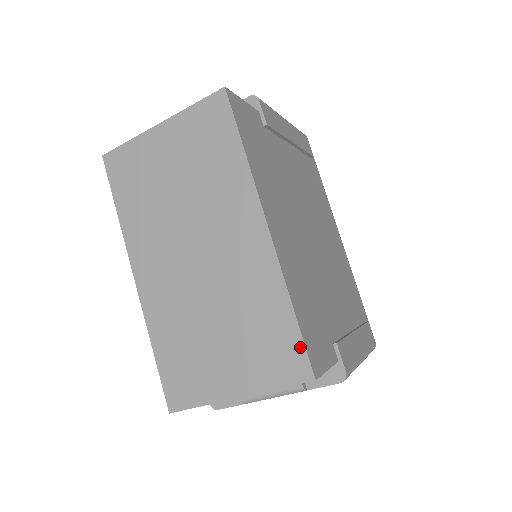
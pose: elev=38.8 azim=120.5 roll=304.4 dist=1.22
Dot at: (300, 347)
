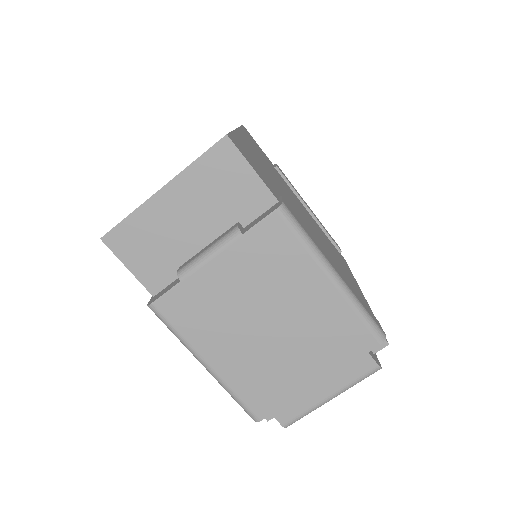
Dot at: occluded
